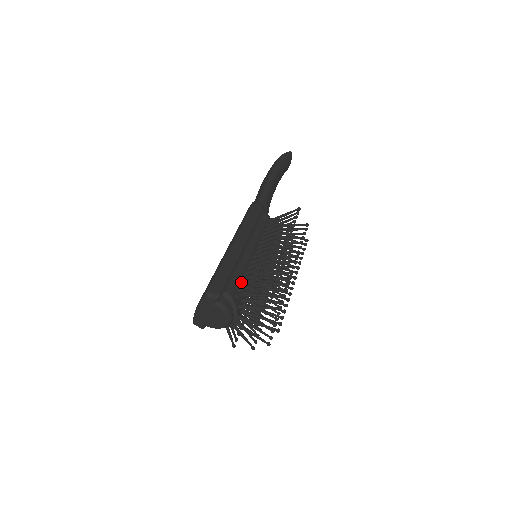
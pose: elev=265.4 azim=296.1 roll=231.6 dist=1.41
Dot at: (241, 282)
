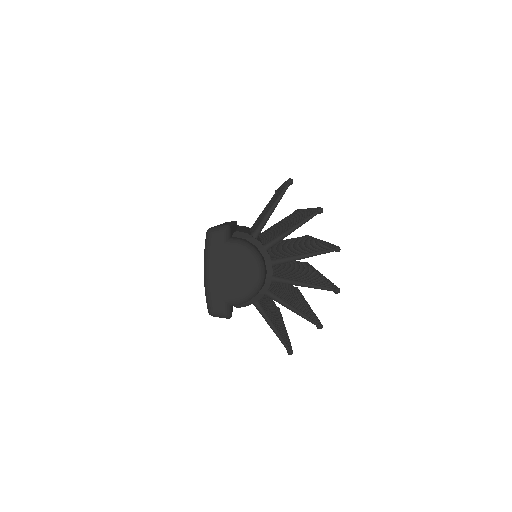
Dot at: (251, 232)
